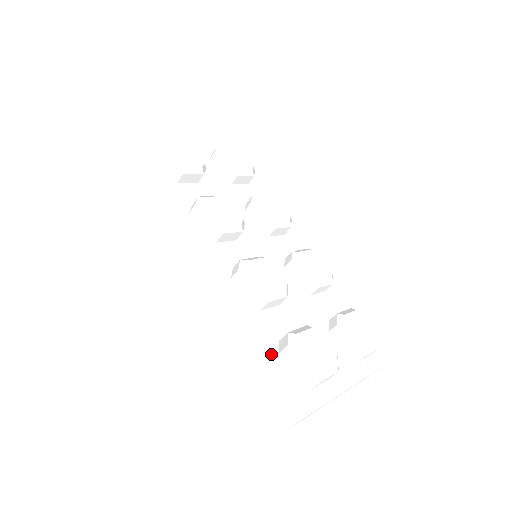
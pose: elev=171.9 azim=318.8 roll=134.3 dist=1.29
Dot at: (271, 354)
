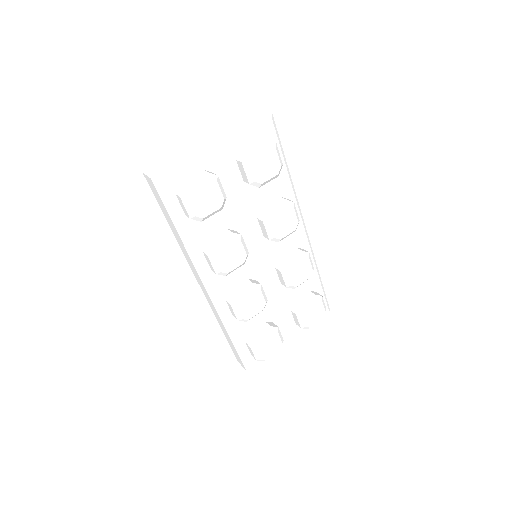
Dot at: (240, 345)
